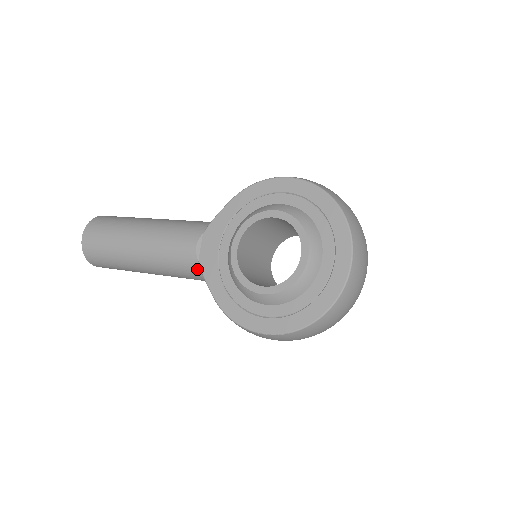
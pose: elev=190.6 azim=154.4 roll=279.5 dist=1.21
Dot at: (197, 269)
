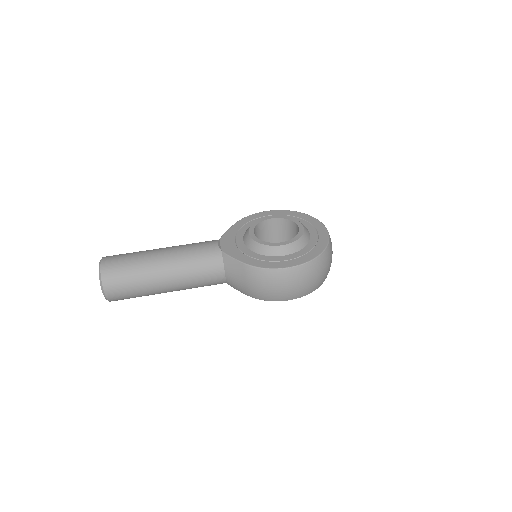
Dot at: (220, 258)
